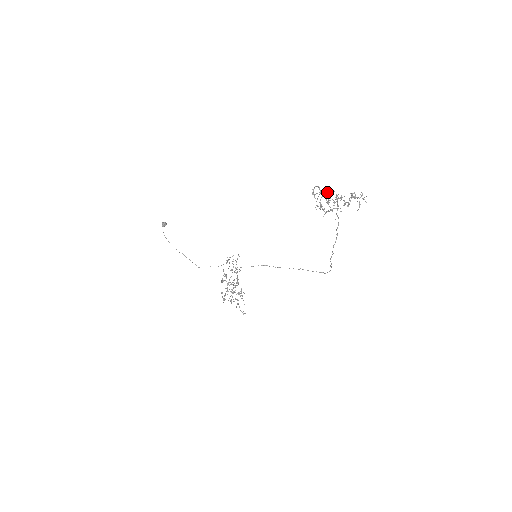
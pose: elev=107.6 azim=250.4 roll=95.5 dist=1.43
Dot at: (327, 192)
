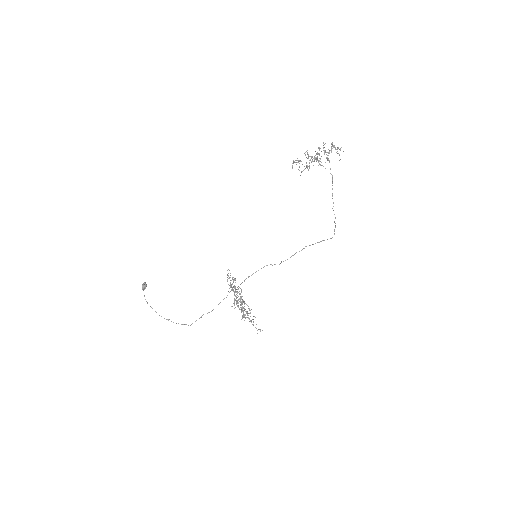
Dot at: (307, 153)
